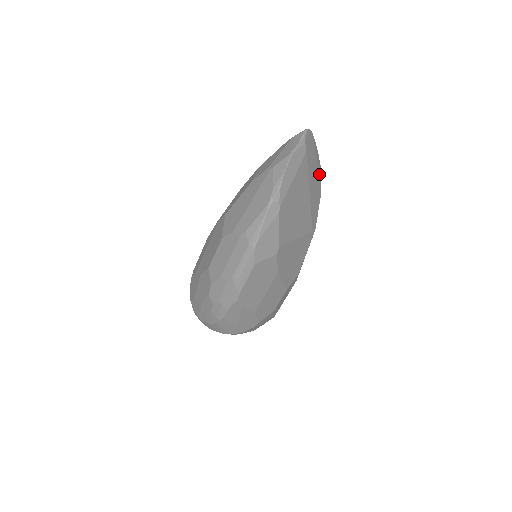
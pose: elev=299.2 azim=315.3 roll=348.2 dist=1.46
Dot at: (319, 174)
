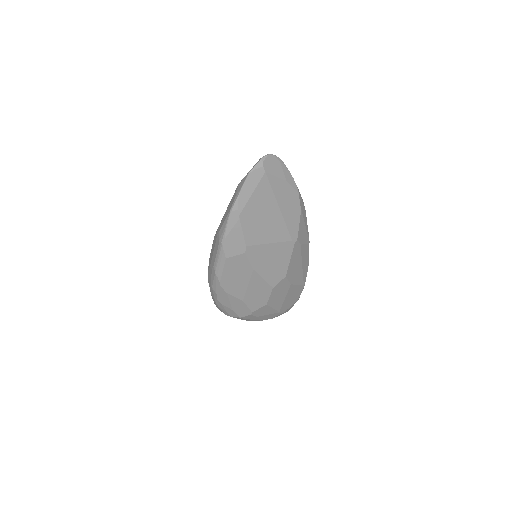
Dot at: (294, 192)
